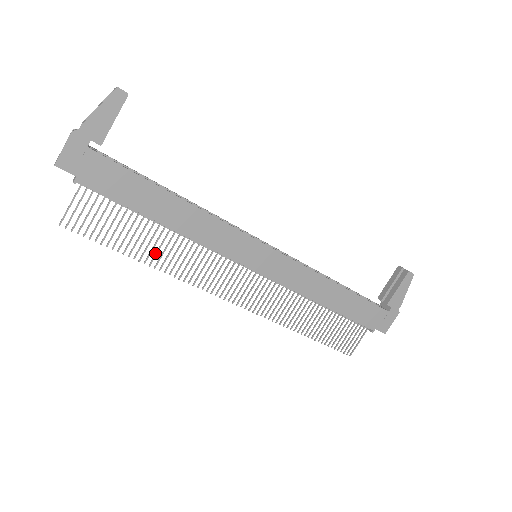
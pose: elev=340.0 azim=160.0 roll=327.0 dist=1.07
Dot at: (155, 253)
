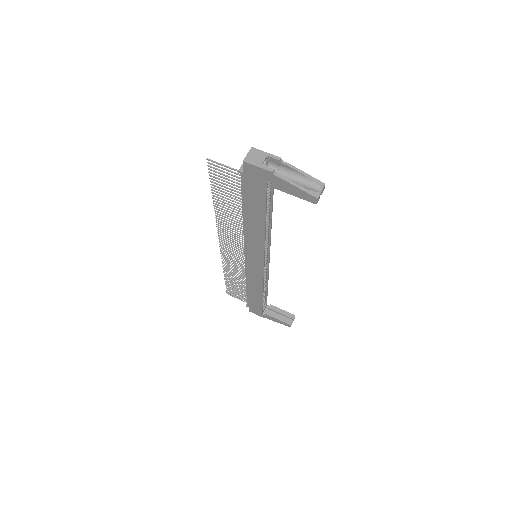
Dot at: (224, 209)
